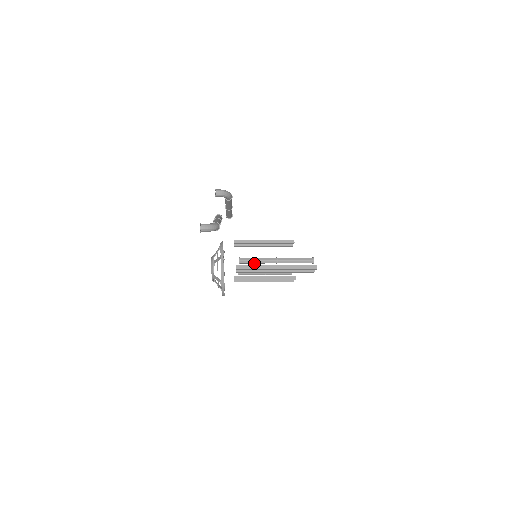
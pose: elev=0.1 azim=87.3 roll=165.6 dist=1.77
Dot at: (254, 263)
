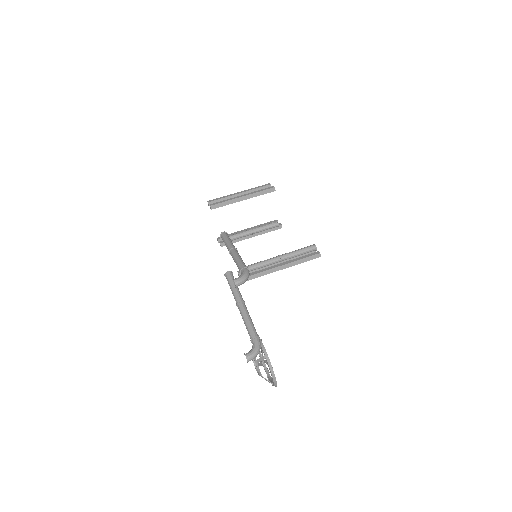
Dot at: (257, 268)
